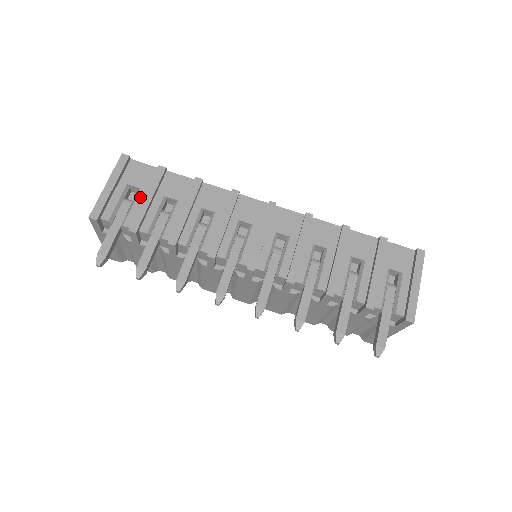
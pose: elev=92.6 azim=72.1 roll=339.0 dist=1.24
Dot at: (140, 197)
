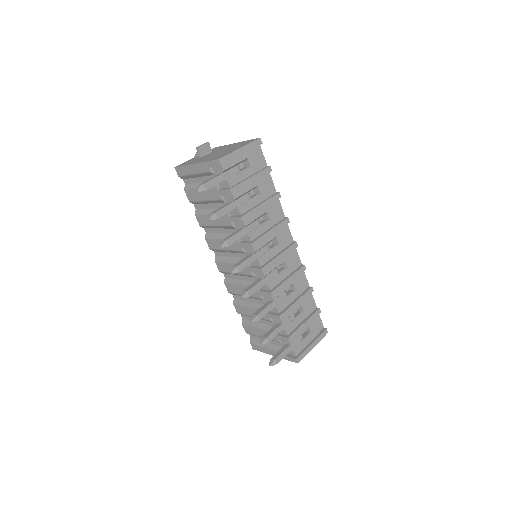
Dot at: (247, 173)
